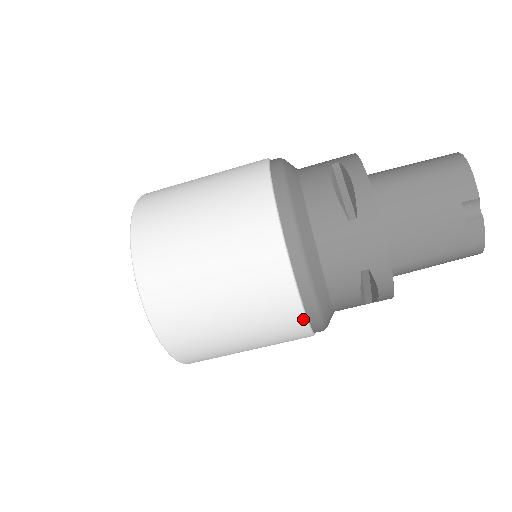
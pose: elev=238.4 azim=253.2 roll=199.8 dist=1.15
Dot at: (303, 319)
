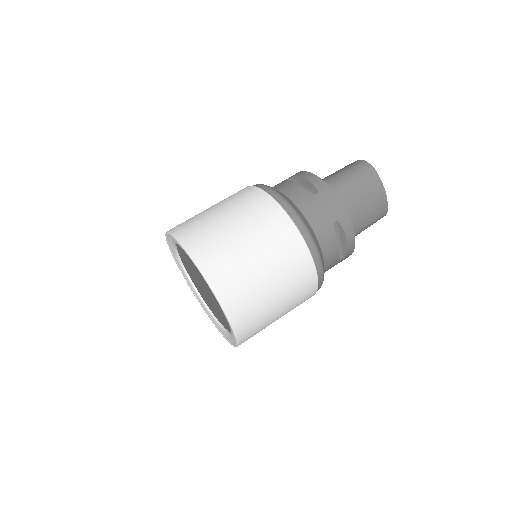
Dot at: (254, 187)
